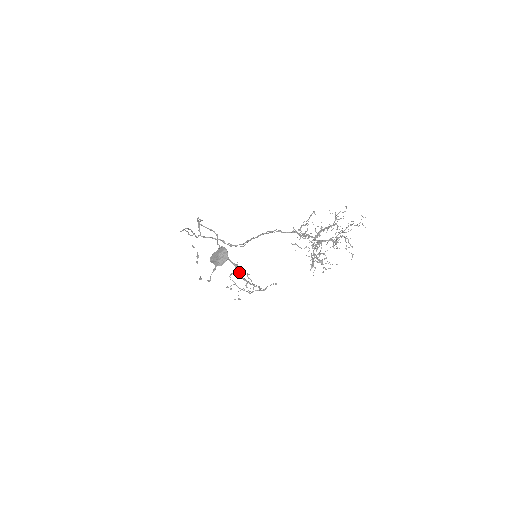
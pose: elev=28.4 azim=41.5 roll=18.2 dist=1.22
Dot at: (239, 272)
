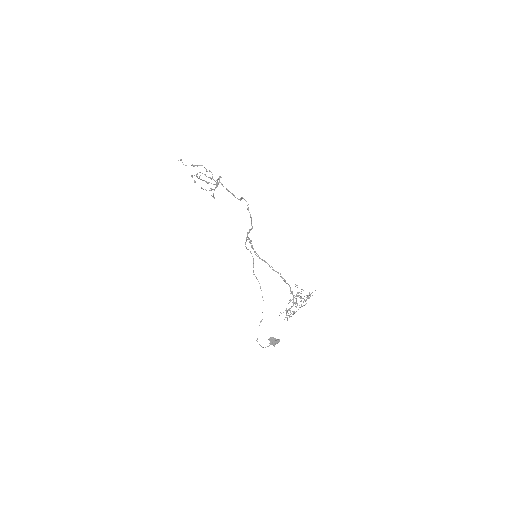
Dot at: (211, 179)
